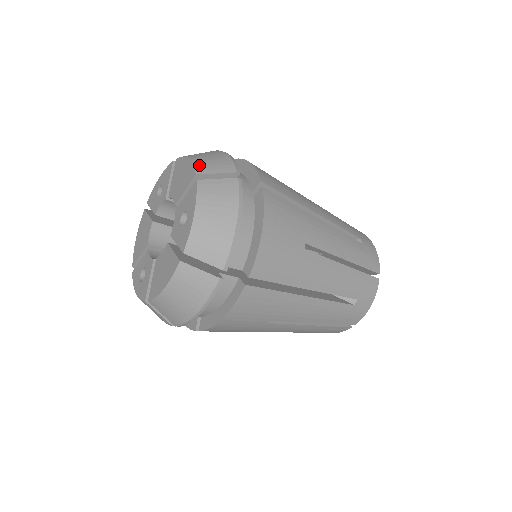
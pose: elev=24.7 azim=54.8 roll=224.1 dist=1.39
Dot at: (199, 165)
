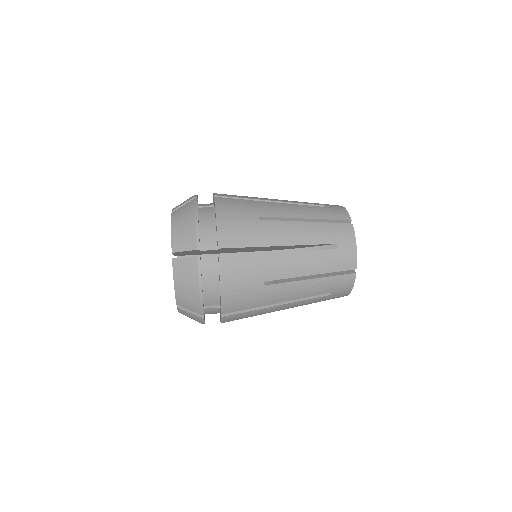
Dot at: (179, 299)
